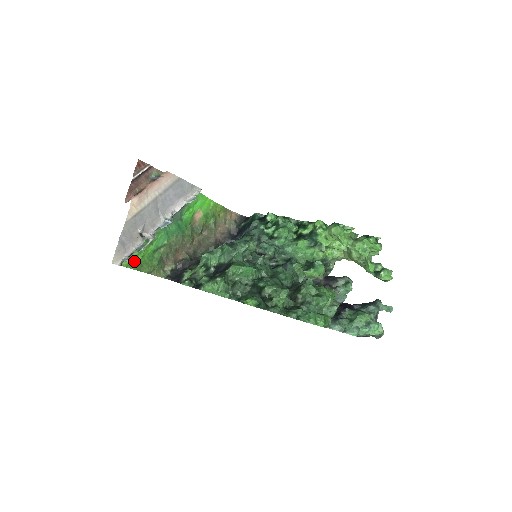
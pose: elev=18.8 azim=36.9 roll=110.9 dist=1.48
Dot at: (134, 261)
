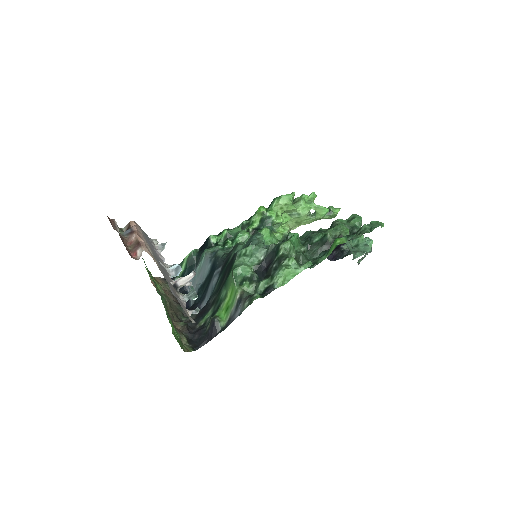
Dot at: occluded
